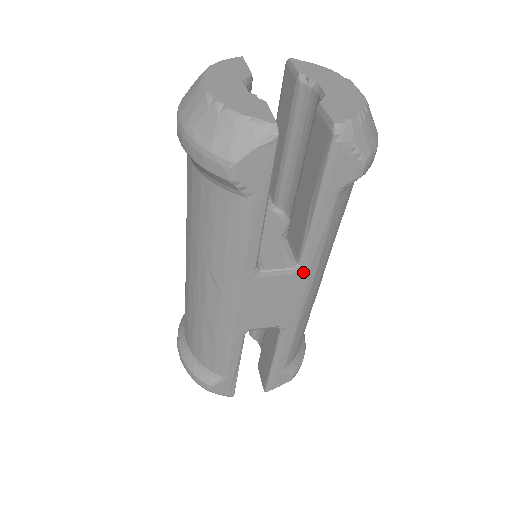
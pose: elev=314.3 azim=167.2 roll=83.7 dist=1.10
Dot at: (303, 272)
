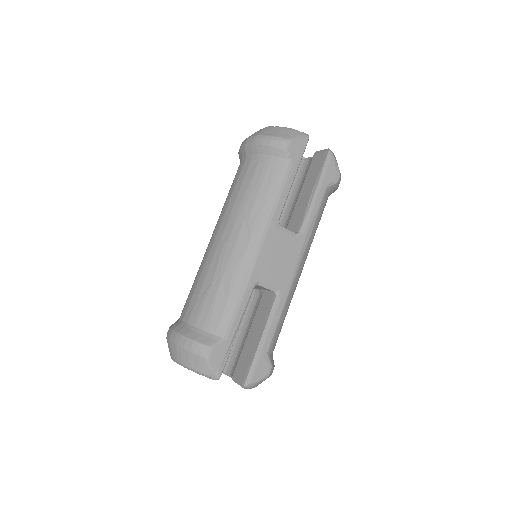
Dot at: (301, 239)
